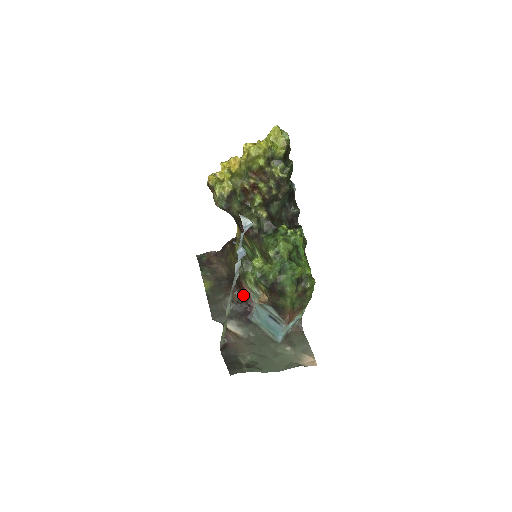
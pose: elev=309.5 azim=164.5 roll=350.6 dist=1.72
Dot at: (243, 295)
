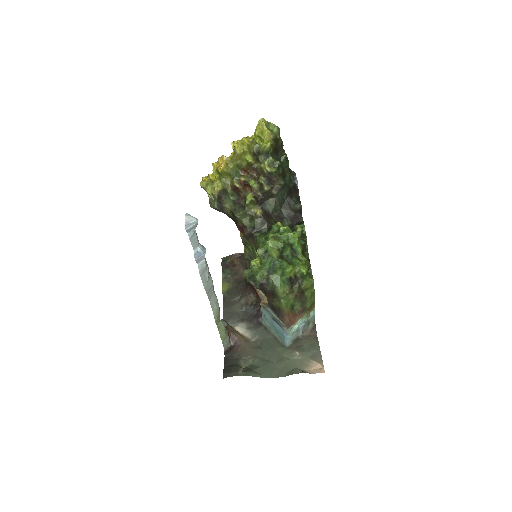
Dot at: (257, 297)
